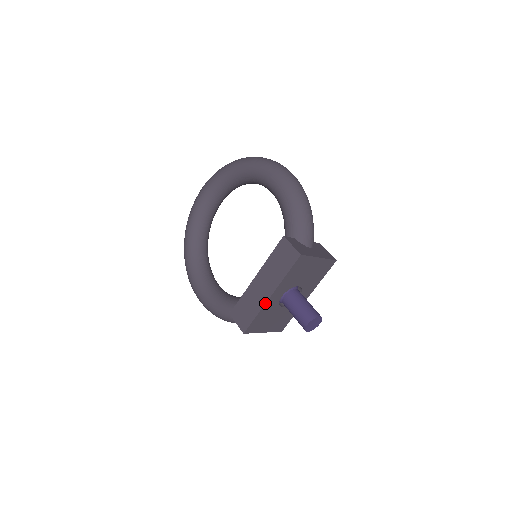
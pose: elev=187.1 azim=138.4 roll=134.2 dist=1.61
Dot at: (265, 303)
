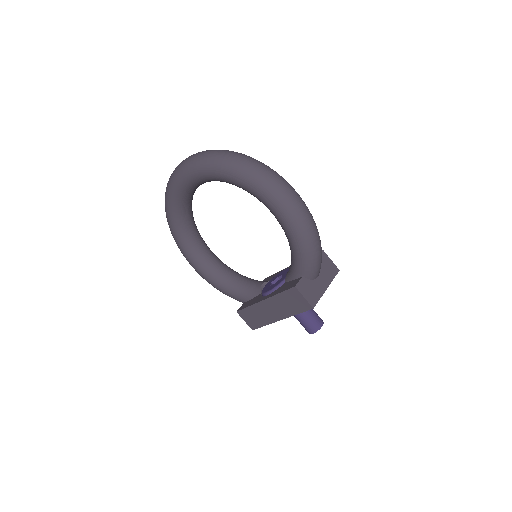
Dot at: (274, 322)
